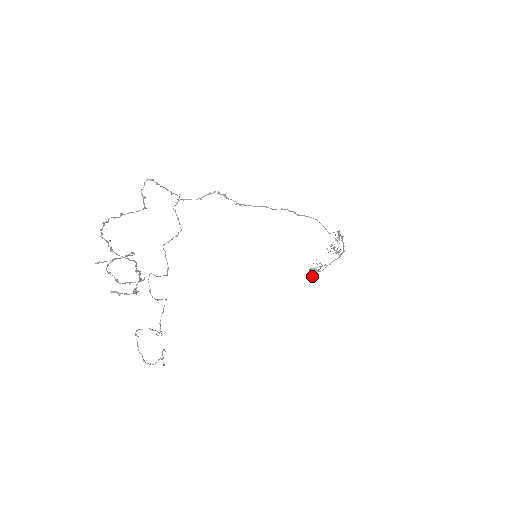
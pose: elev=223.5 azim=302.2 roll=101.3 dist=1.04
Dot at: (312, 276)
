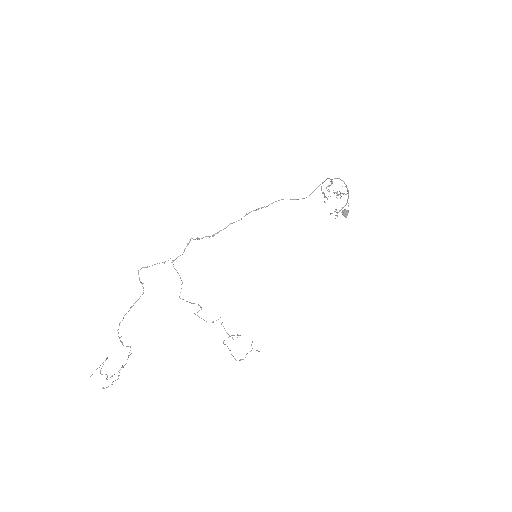
Dot at: (346, 217)
